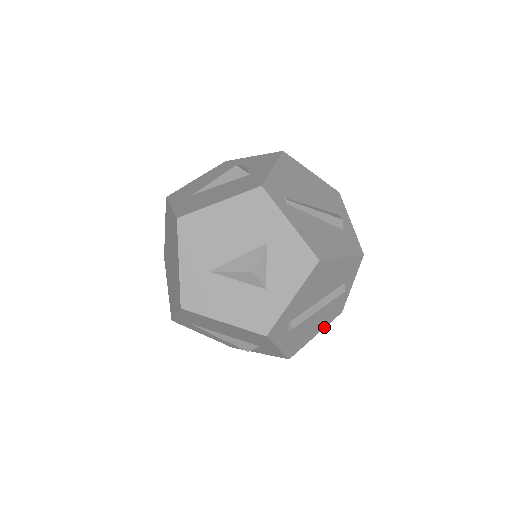
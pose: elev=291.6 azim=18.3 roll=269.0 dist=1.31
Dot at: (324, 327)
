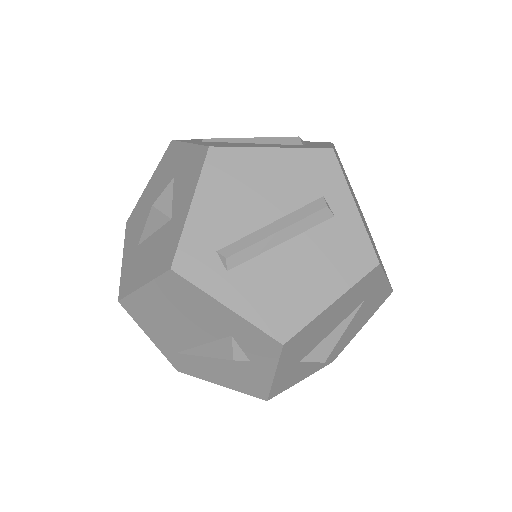
Dot at: (346, 289)
